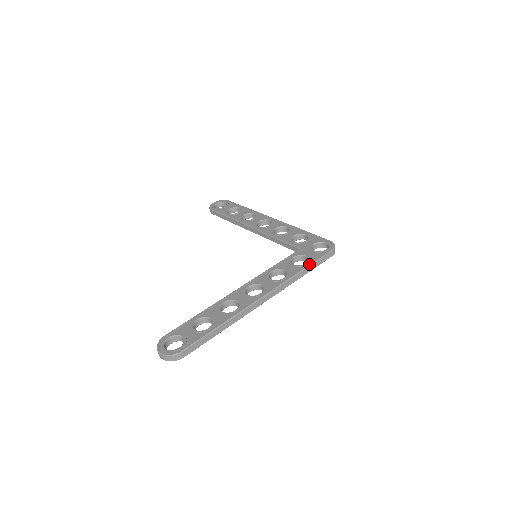
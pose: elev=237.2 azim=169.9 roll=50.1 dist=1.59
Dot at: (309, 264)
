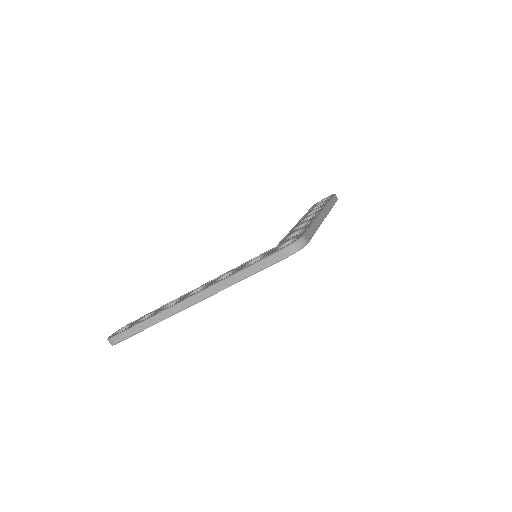
Dot at: (249, 265)
